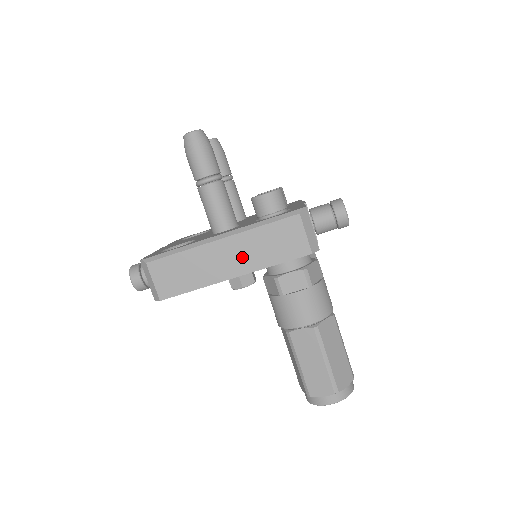
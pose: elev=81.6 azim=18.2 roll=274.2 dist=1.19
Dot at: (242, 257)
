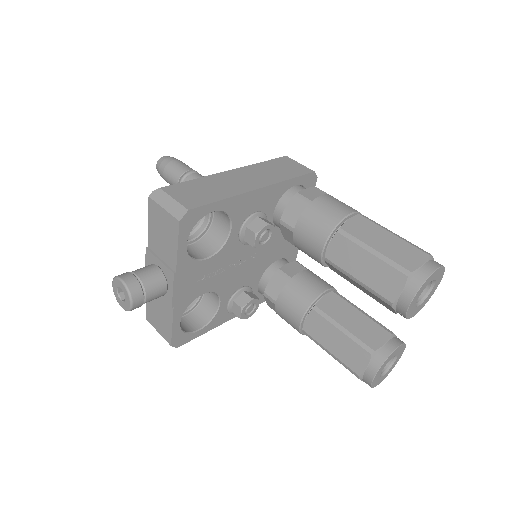
Dot at: (257, 177)
